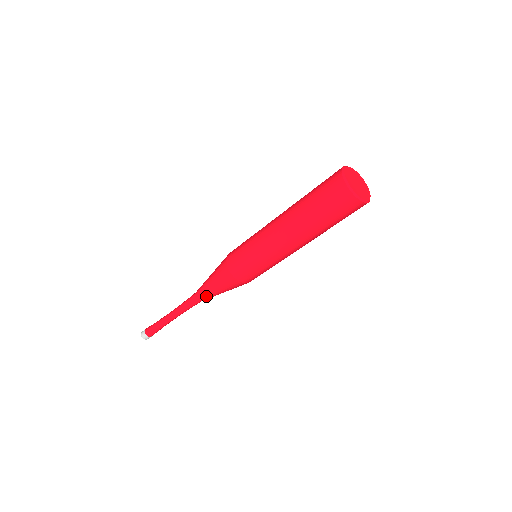
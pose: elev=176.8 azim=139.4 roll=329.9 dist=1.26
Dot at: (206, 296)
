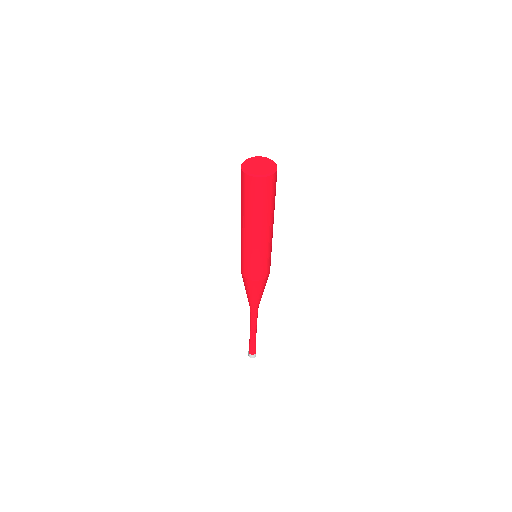
Dot at: (250, 303)
